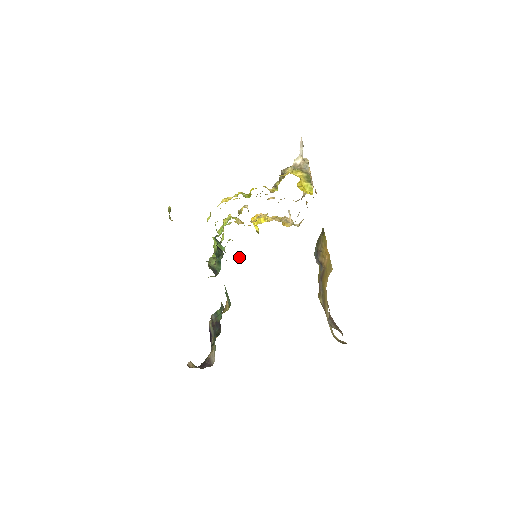
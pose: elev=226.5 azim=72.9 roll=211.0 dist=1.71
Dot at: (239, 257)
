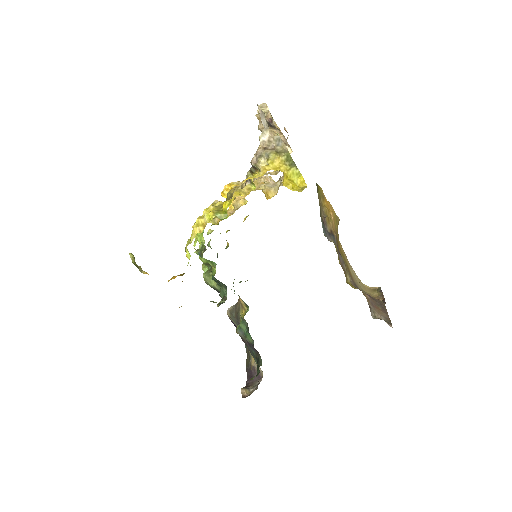
Dot at: (228, 243)
